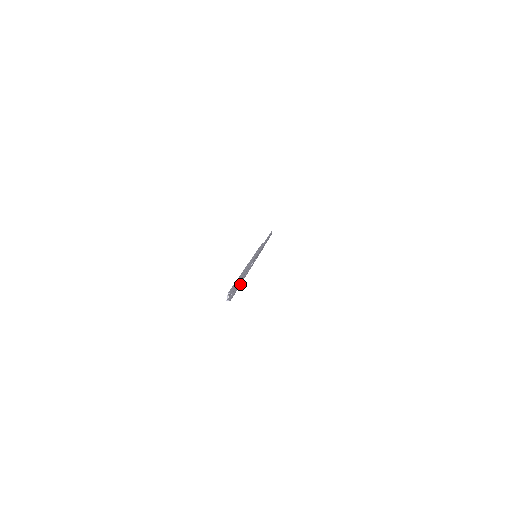
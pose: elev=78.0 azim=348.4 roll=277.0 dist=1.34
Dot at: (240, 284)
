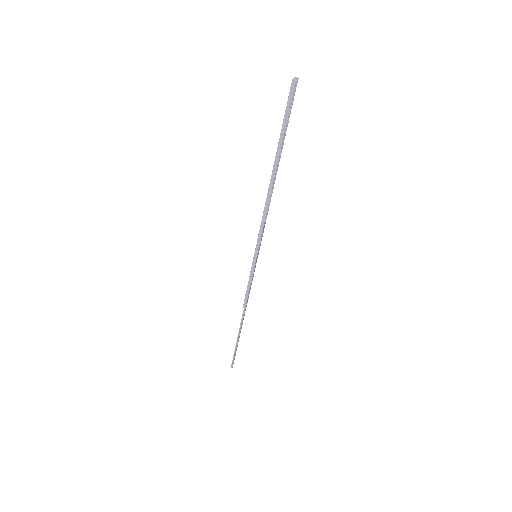
Dot at: (281, 146)
